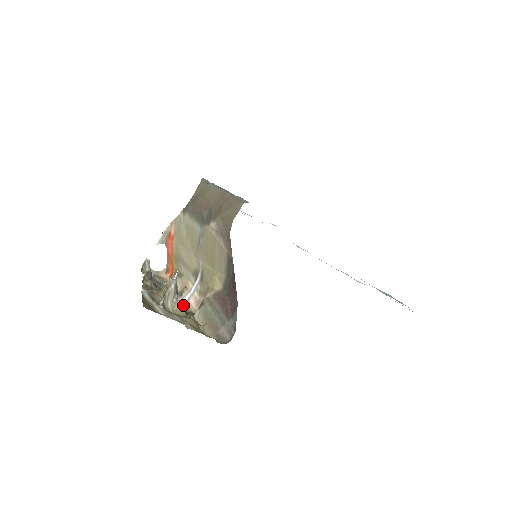
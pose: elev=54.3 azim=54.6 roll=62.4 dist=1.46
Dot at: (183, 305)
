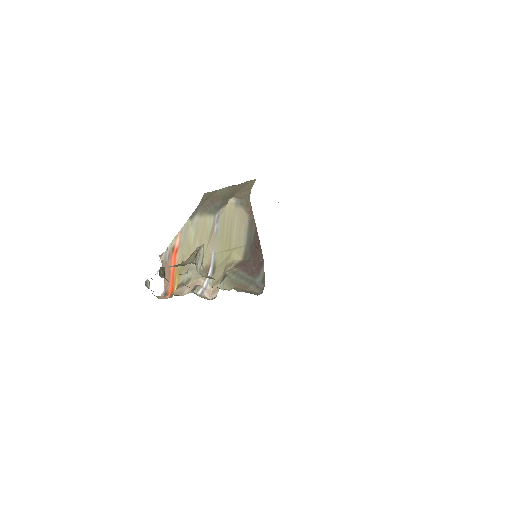
Dot at: (199, 296)
